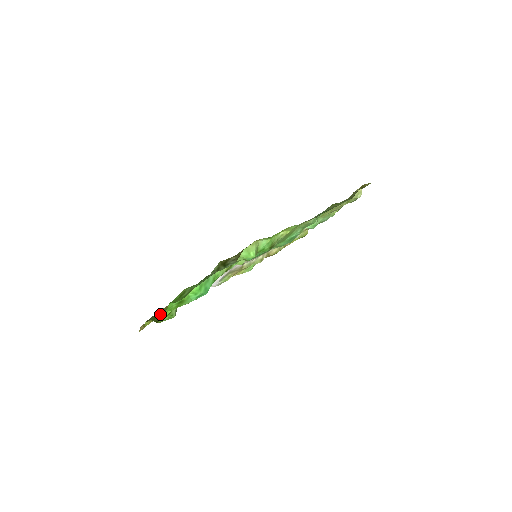
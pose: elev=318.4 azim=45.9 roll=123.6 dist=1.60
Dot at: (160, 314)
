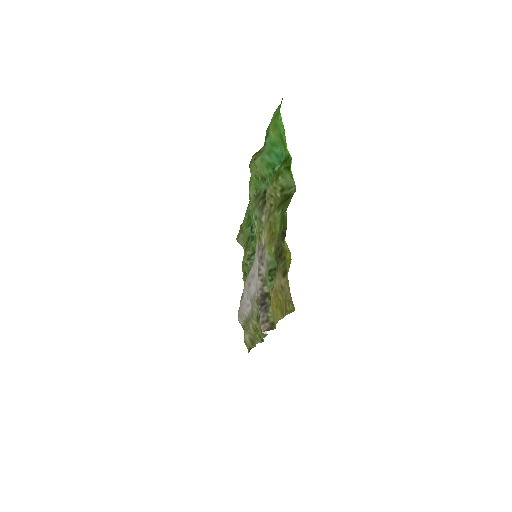
Dot at: (283, 205)
